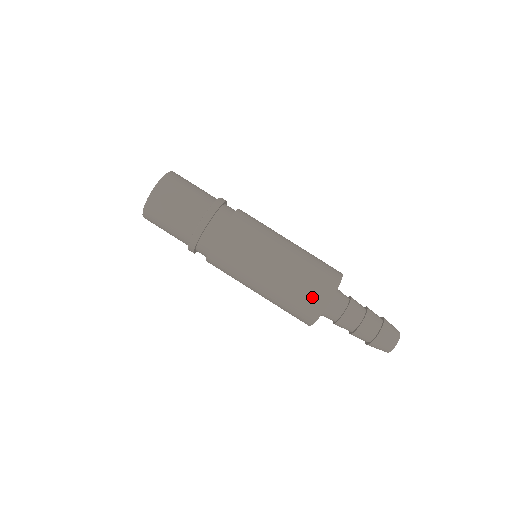
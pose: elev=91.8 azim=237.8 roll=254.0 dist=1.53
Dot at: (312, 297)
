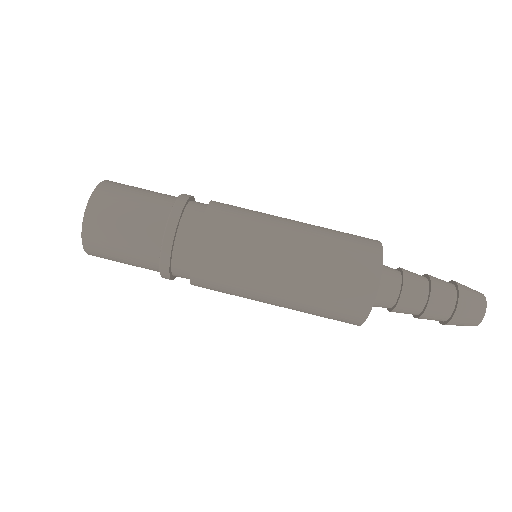
Dot at: (341, 315)
